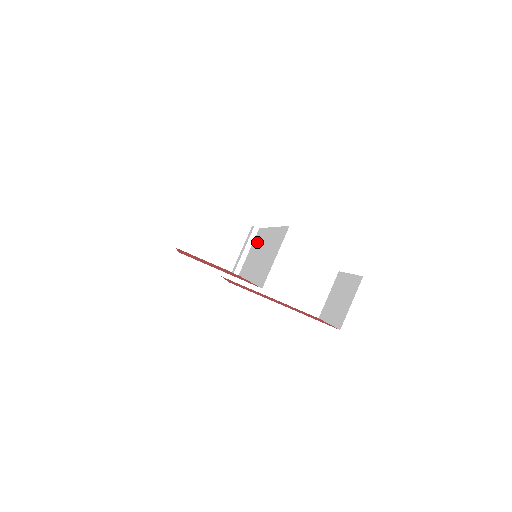
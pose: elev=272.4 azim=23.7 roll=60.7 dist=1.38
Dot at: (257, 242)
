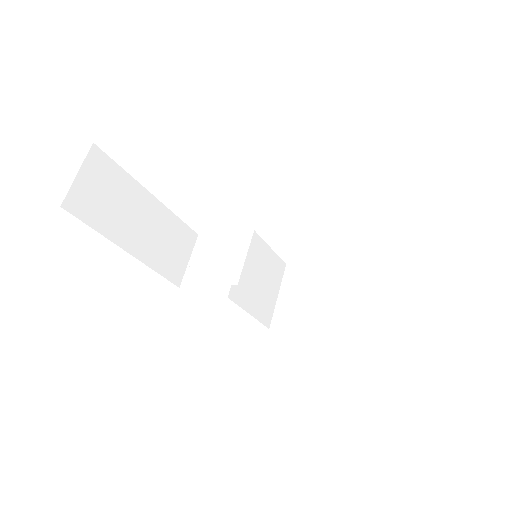
Dot at: occluded
